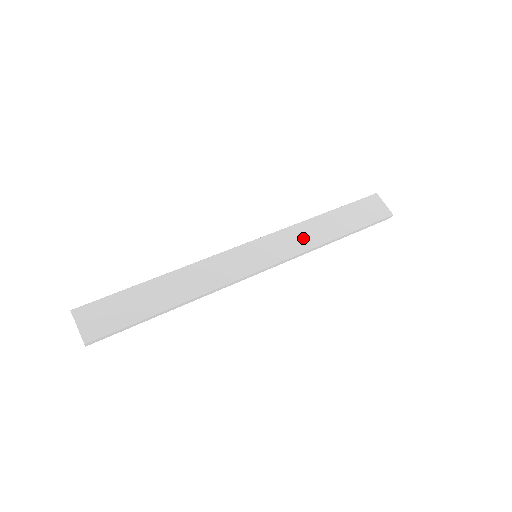
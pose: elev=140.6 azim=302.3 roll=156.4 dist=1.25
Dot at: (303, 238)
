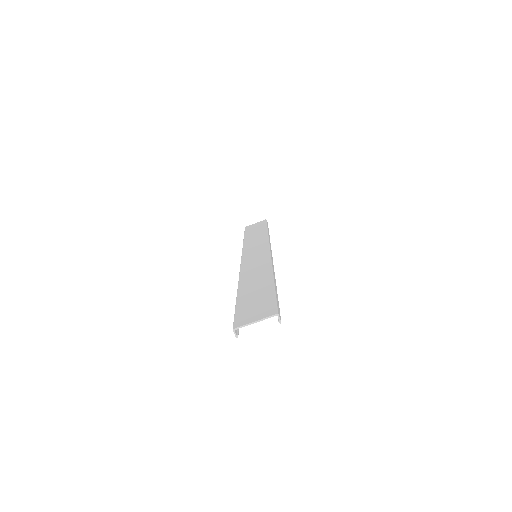
Dot at: (257, 242)
